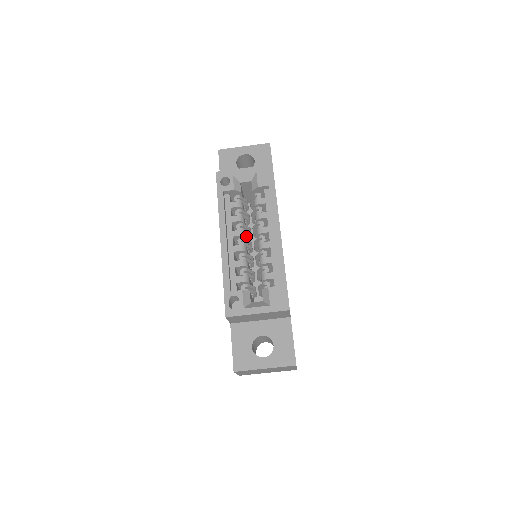
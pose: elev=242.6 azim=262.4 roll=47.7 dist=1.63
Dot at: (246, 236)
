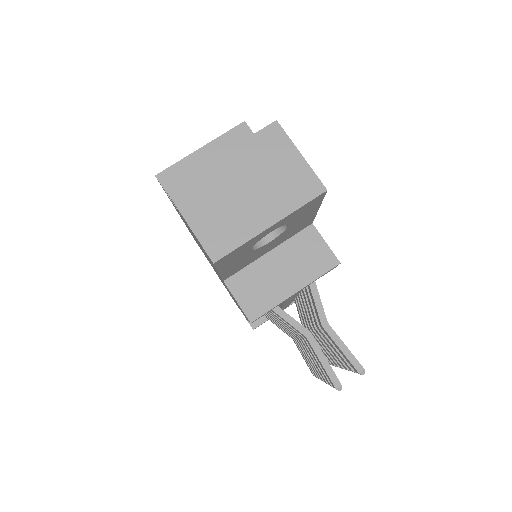
Dot at: occluded
